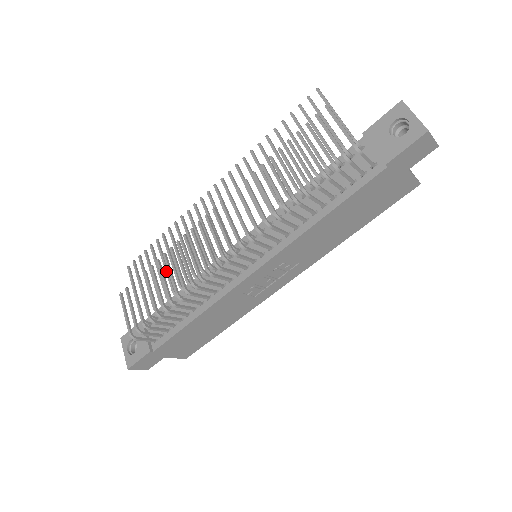
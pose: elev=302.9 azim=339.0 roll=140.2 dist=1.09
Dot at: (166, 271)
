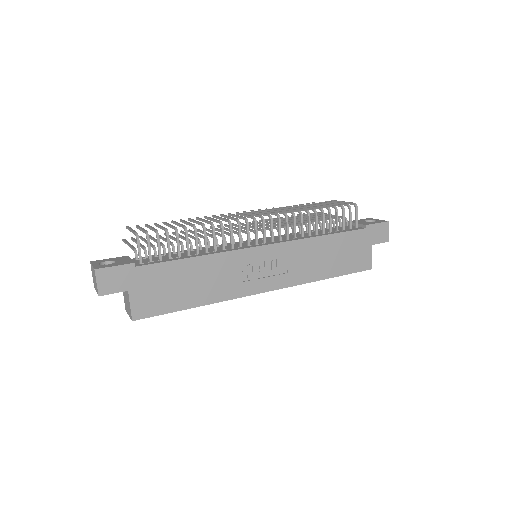
Dot at: (174, 238)
